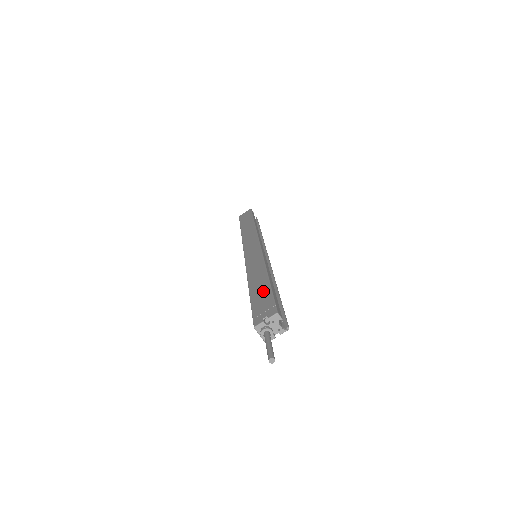
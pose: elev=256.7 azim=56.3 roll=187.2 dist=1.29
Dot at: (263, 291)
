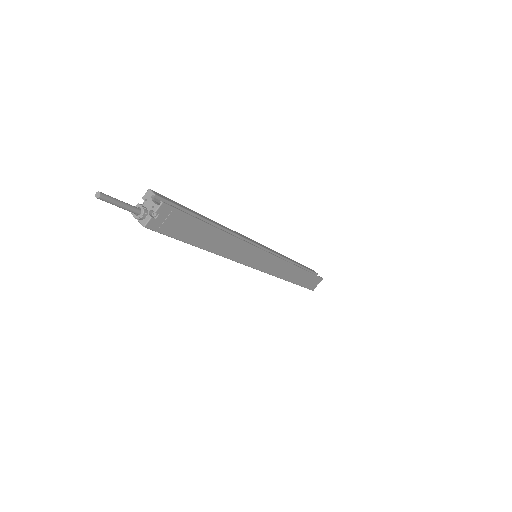
Dot at: occluded
